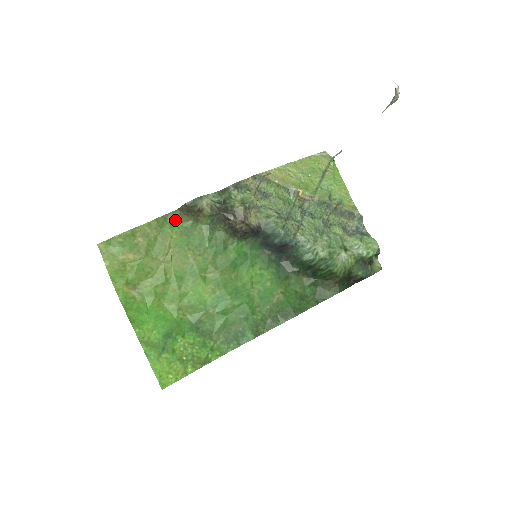
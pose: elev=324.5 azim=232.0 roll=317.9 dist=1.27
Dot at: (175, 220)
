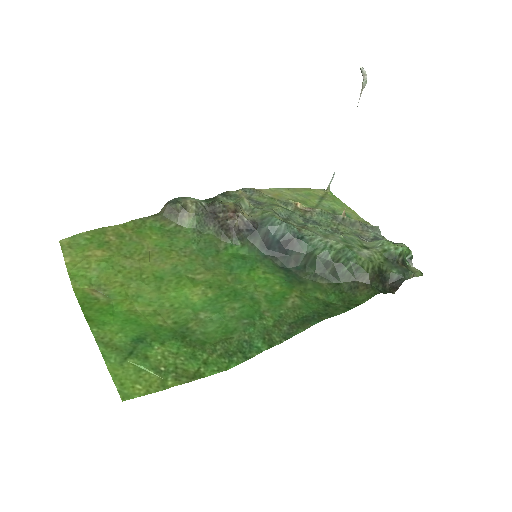
Dot at: (155, 223)
